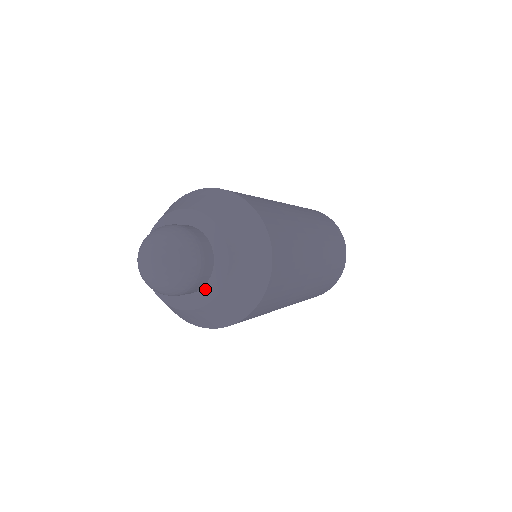
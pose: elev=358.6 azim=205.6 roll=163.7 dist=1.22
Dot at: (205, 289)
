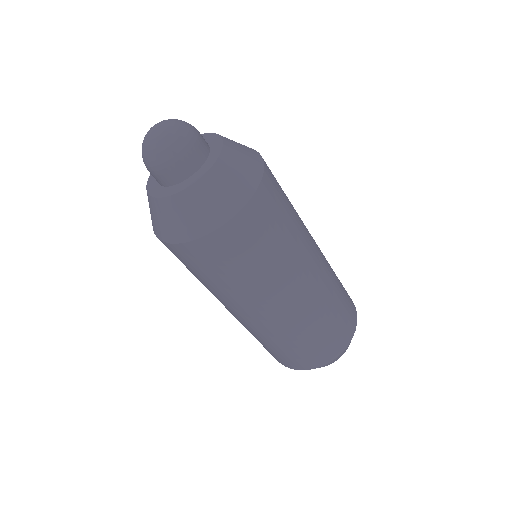
Dot at: (173, 187)
